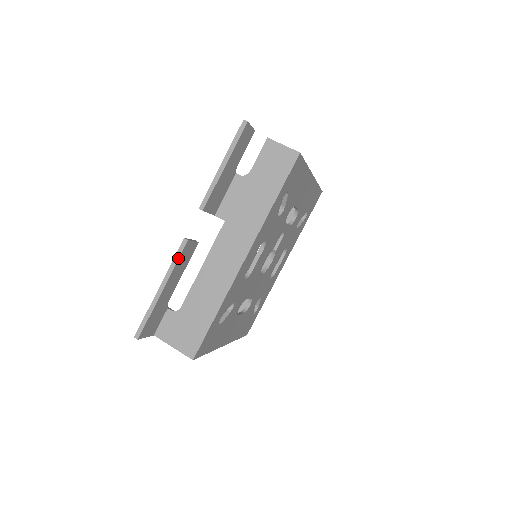
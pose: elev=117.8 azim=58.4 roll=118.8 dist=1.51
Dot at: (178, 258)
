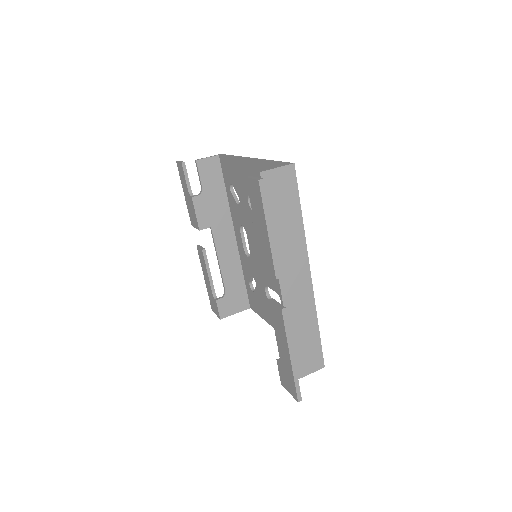
Dot at: (288, 326)
